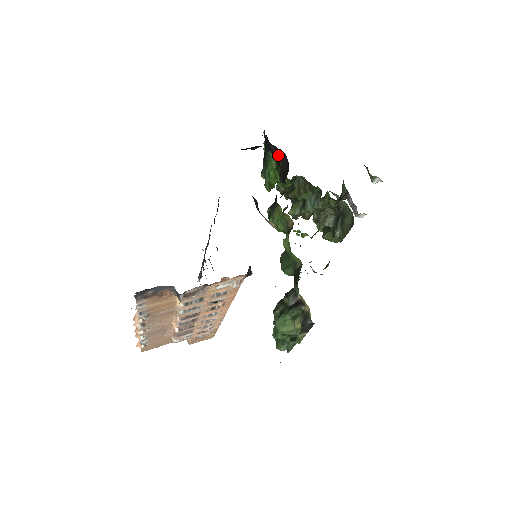
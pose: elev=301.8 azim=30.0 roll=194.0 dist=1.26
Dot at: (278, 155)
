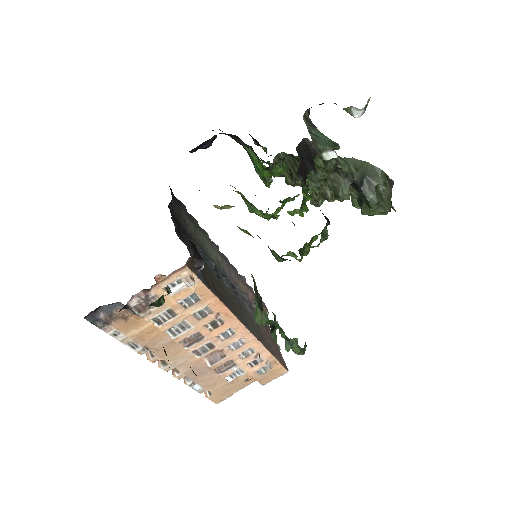
Dot at: (239, 142)
